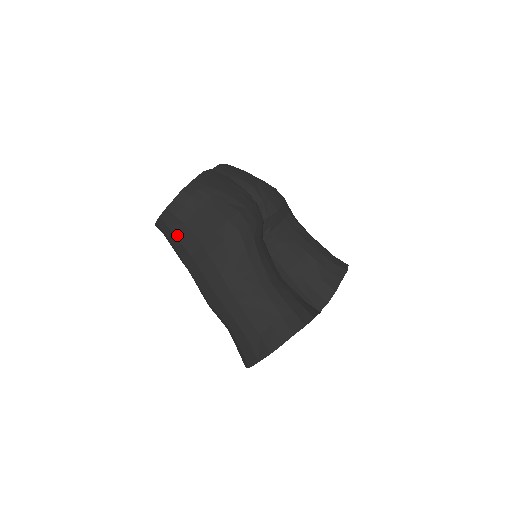
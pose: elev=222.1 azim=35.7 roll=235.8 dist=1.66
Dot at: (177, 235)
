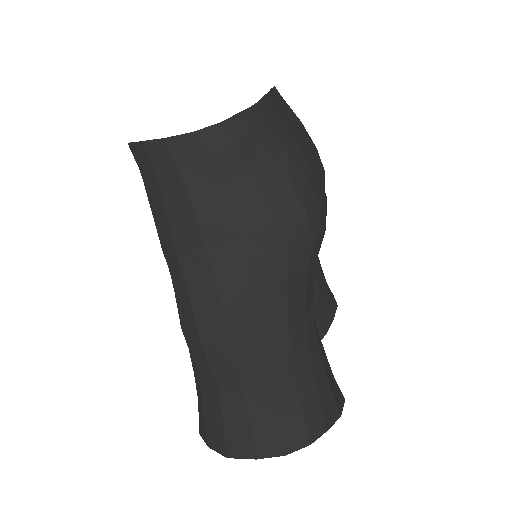
Dot at: (192, 194)
